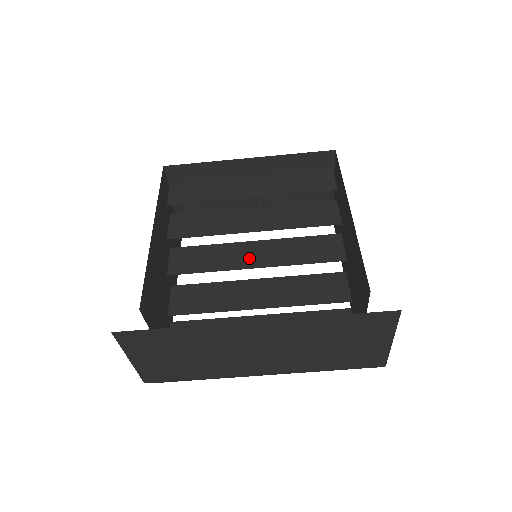
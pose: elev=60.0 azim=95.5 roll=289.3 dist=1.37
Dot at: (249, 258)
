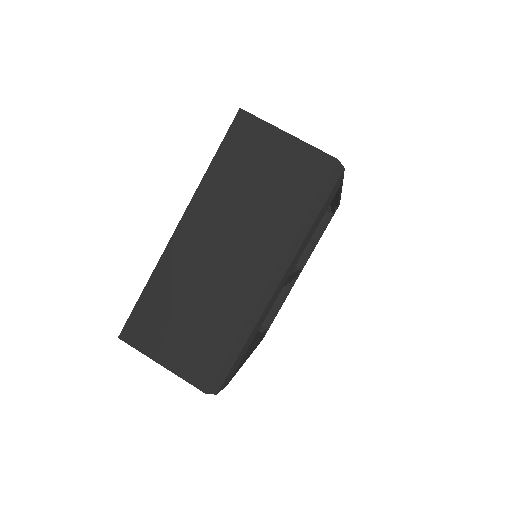
Dot at: occluded
